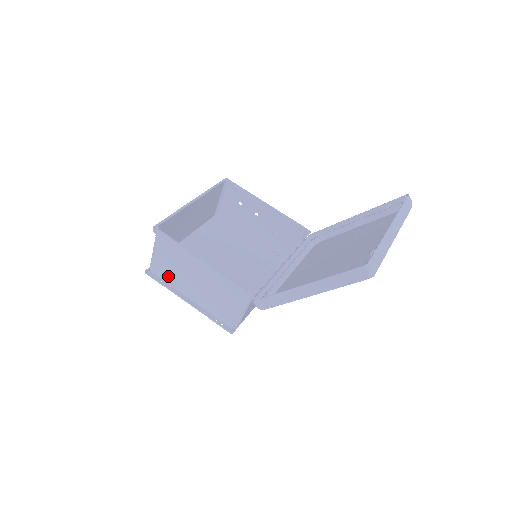
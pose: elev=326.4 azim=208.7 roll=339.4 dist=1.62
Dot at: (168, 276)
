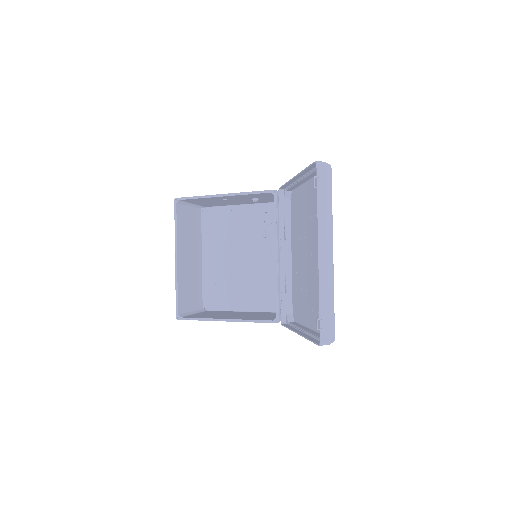
Dot at: occluded
